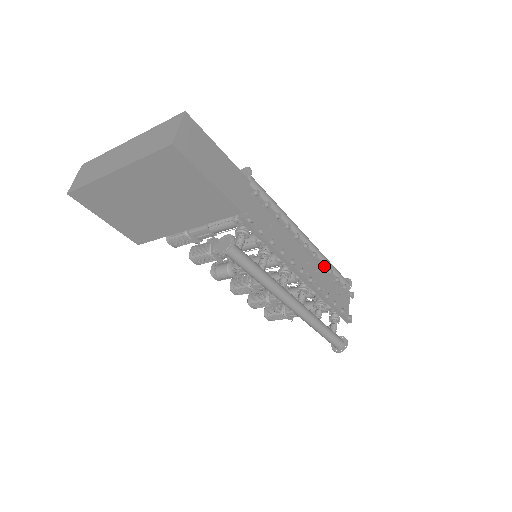
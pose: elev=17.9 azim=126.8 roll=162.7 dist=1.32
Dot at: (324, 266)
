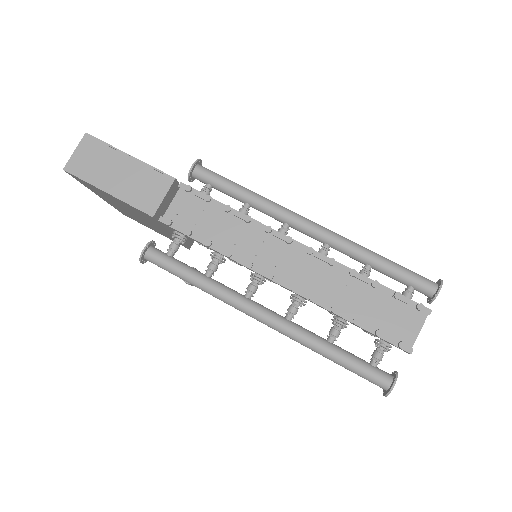
Dot at: (339, 265)
